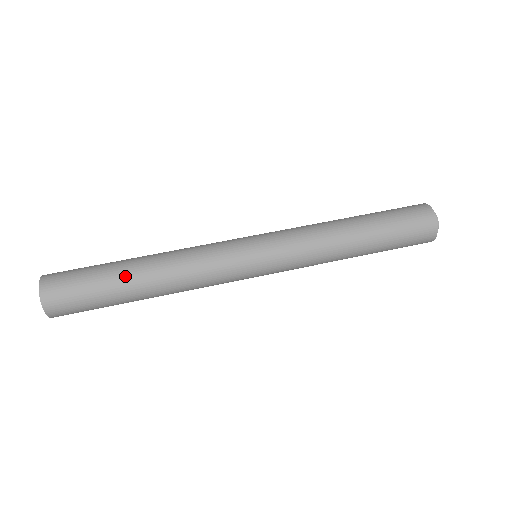
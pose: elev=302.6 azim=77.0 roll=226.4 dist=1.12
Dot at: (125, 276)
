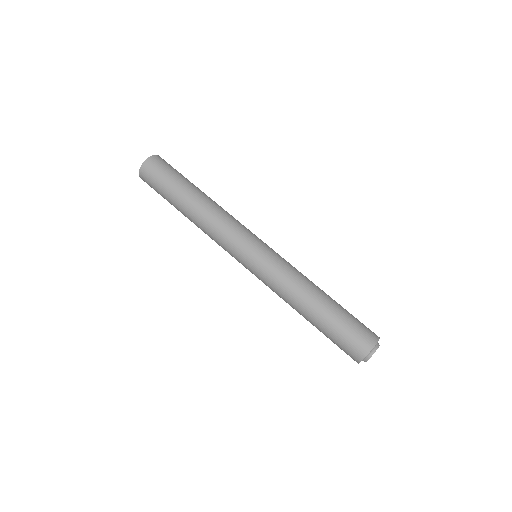
Dot at: (192, 188)
